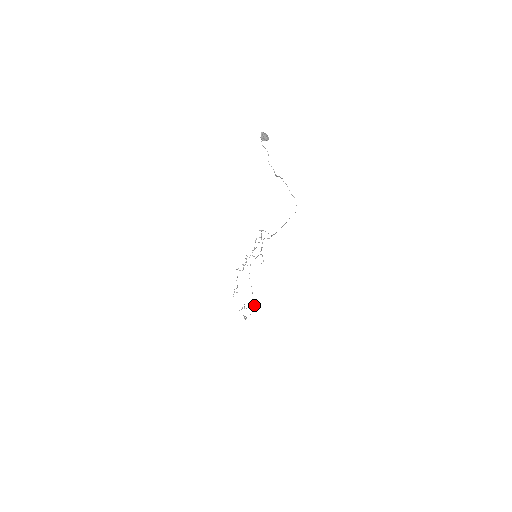
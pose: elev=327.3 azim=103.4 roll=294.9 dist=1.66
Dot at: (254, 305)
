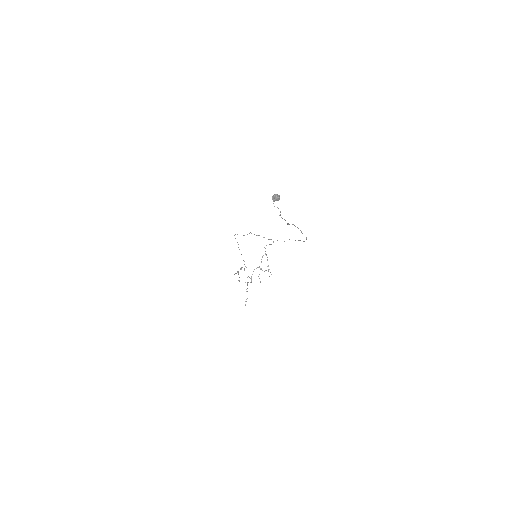
Dot at: (244, 264)
